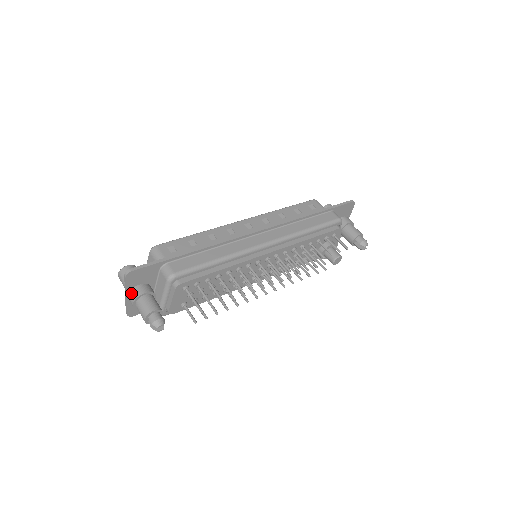
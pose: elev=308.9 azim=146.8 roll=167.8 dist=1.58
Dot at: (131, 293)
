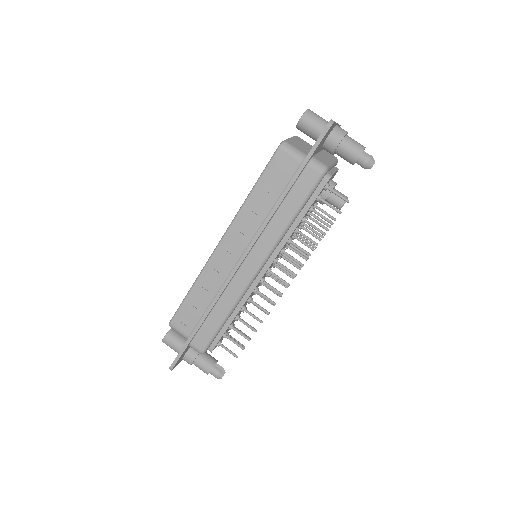
Dot at: occluded
